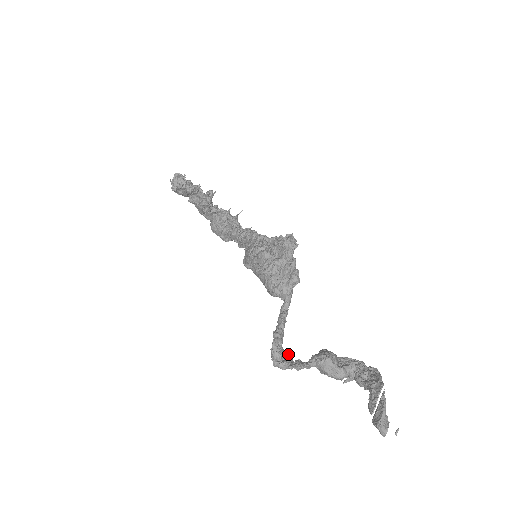
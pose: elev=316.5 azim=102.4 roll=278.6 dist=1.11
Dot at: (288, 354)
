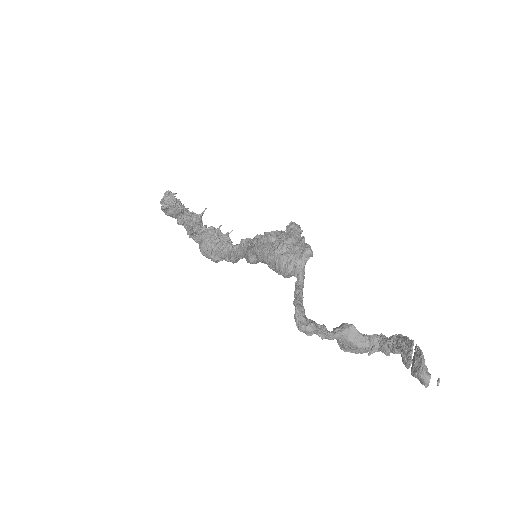
Dot at: (312, 320)
